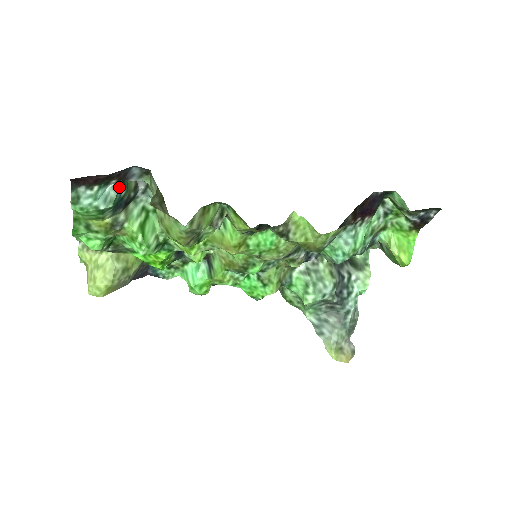
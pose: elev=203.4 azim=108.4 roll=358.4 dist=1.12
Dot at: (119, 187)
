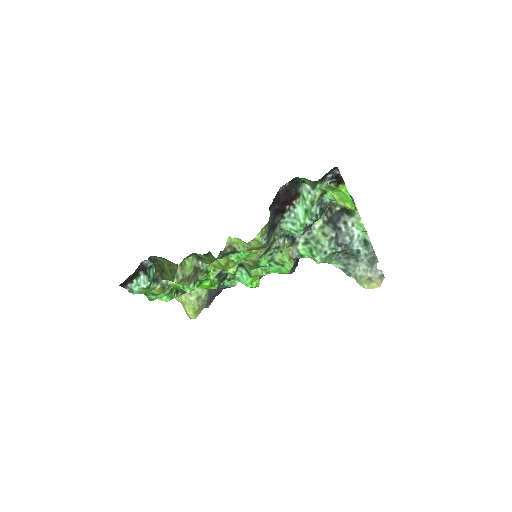
Dot at: (149, 270)
